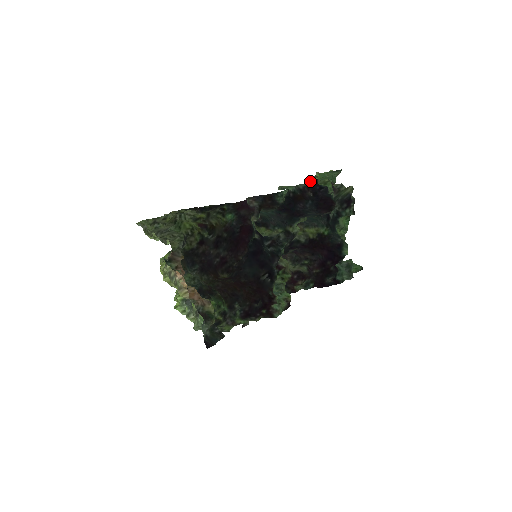
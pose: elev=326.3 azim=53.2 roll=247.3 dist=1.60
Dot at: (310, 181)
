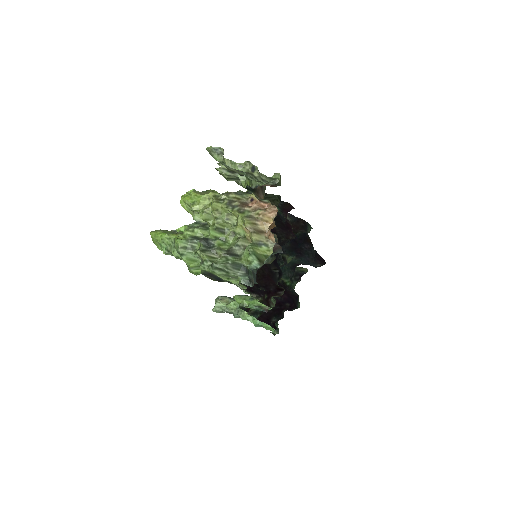
Dot at: occluded
